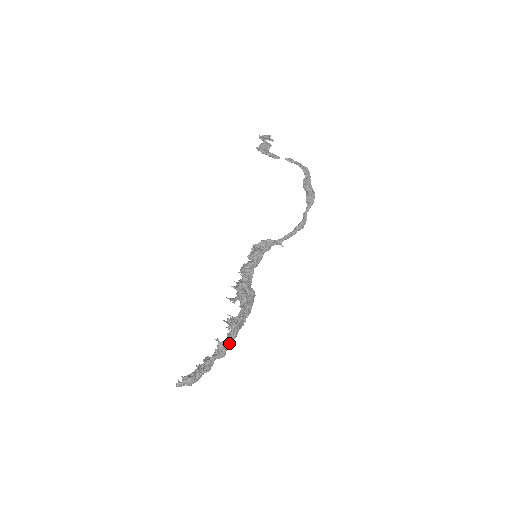
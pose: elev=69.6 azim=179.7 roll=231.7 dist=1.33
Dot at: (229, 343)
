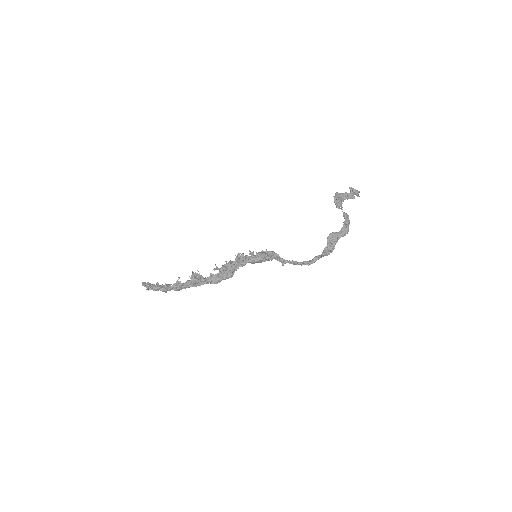
Dot at: (184, 286)
